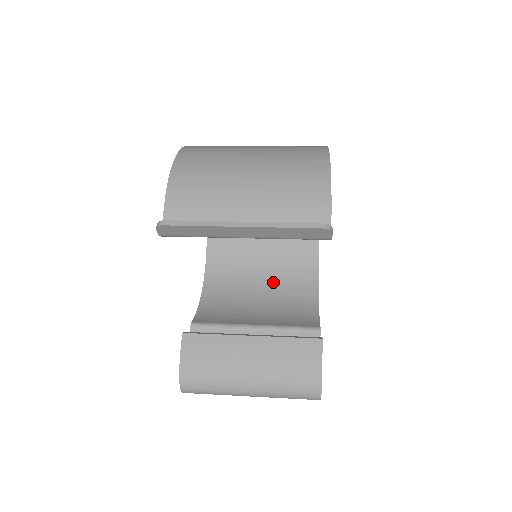
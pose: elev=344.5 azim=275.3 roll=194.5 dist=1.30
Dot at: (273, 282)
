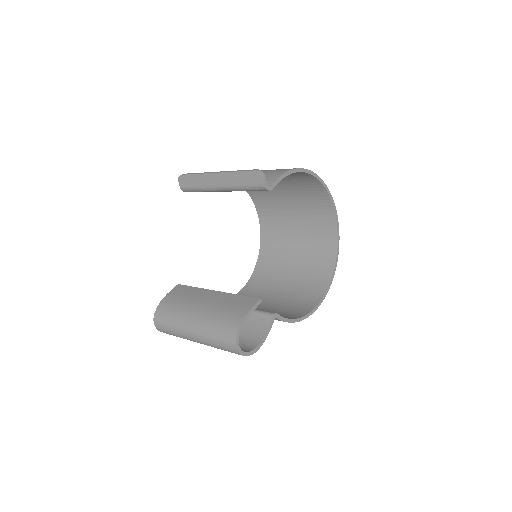
Dot at: (277, 306)
